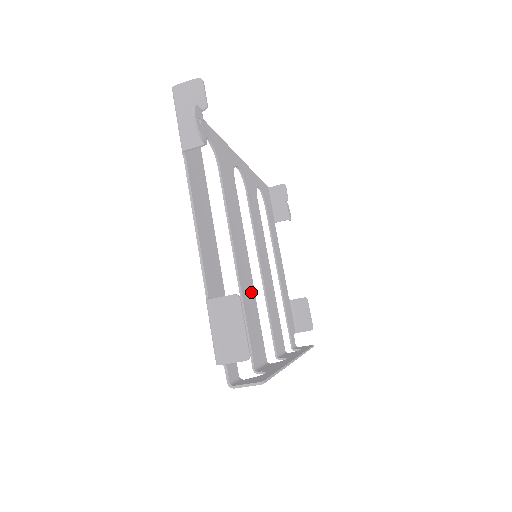
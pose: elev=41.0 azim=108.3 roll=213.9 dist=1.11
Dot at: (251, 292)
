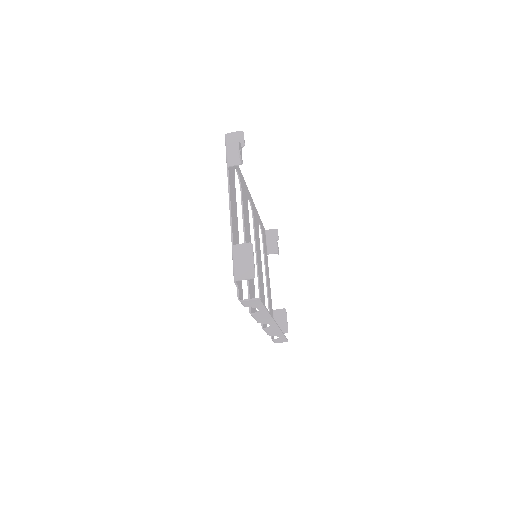
Dot at: occluded
